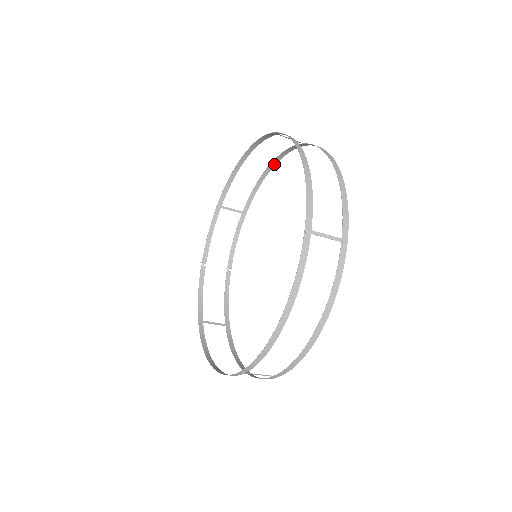
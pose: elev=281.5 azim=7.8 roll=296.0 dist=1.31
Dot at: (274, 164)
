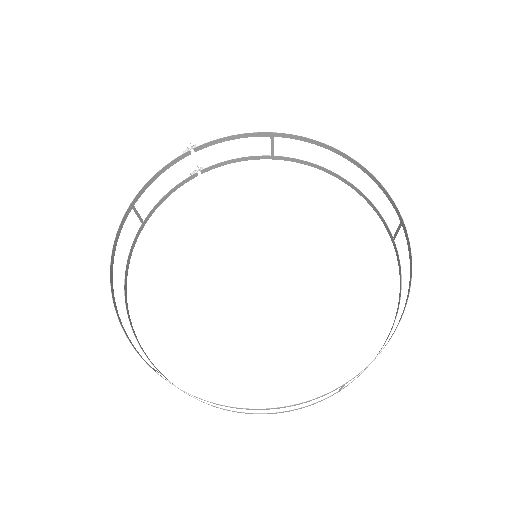
Dot at: (349, 184)
